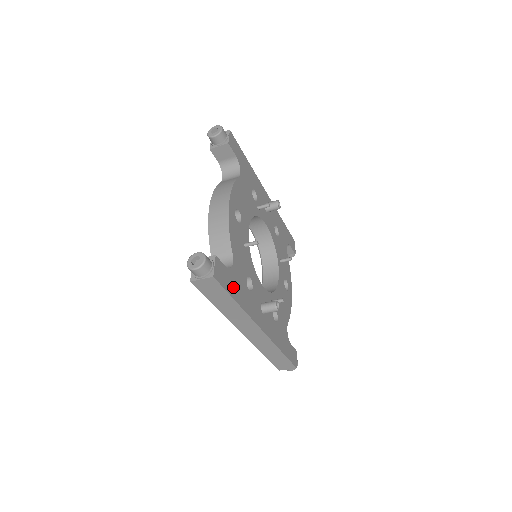
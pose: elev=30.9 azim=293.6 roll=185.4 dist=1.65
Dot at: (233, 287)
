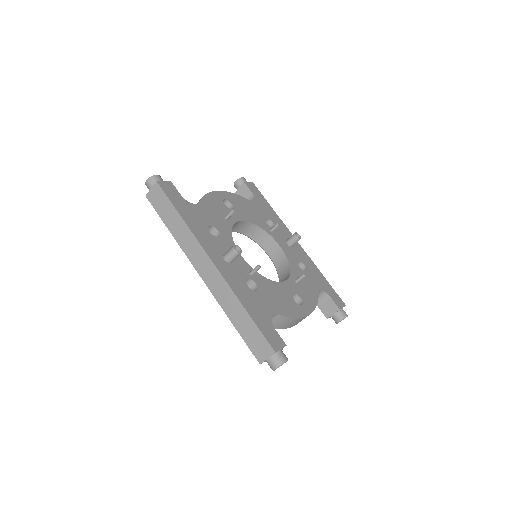
Dot at: (183, 208)
